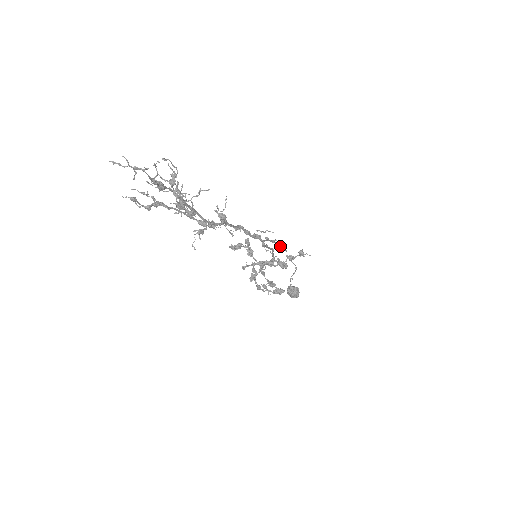
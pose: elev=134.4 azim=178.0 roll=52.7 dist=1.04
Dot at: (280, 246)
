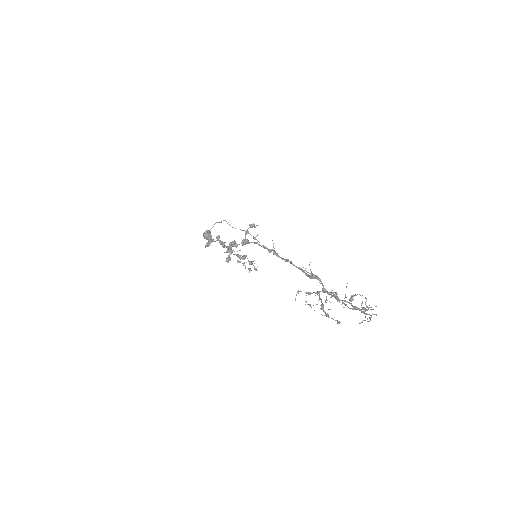
Dot at: (229, 224)
